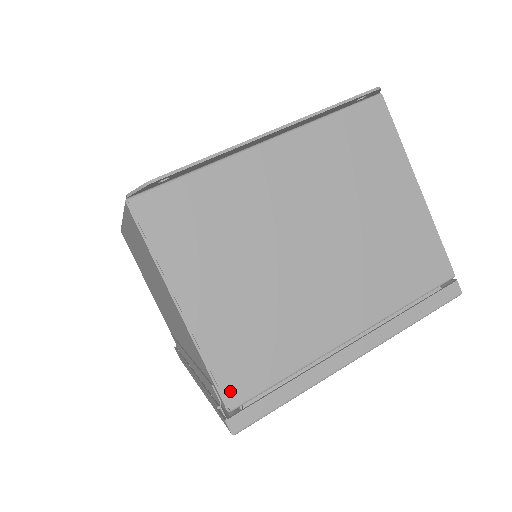
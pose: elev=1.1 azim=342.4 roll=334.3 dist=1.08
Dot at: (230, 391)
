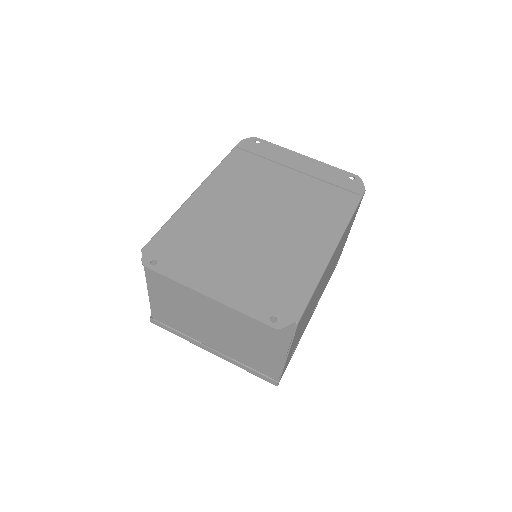
Dot at: (155, 315)
